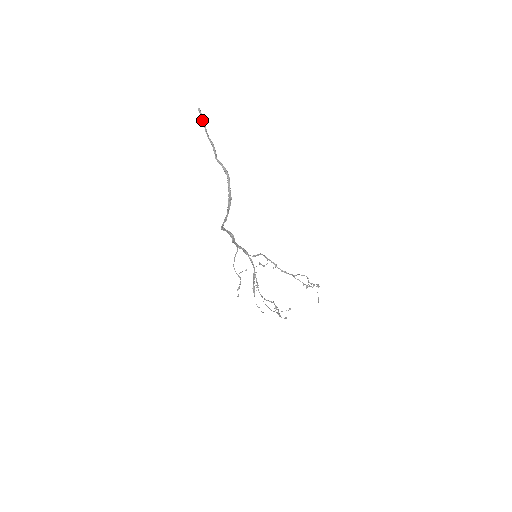
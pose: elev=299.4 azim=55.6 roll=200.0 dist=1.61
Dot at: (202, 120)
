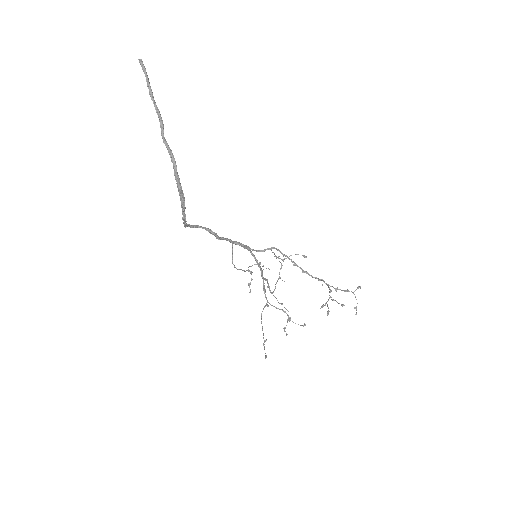
Dot at: occluded
